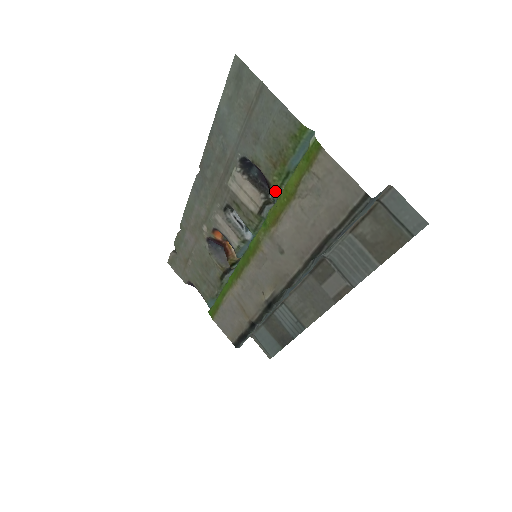
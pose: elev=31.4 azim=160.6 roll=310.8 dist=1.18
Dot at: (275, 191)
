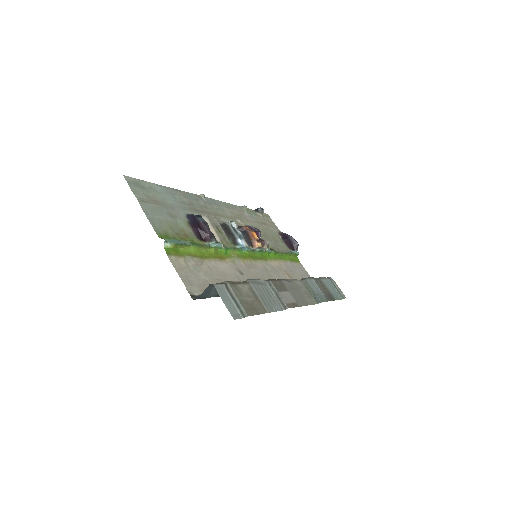
Dot at: (204, 244)
